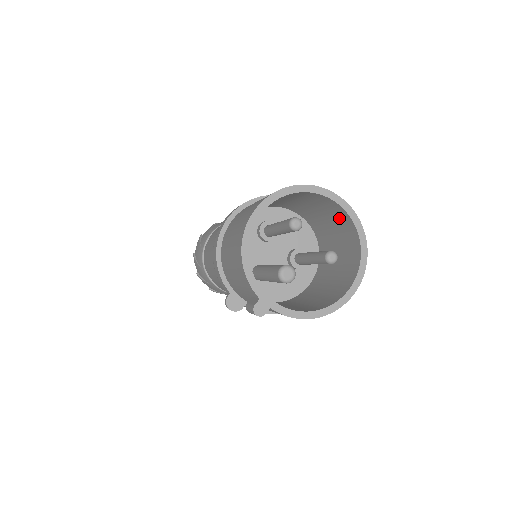
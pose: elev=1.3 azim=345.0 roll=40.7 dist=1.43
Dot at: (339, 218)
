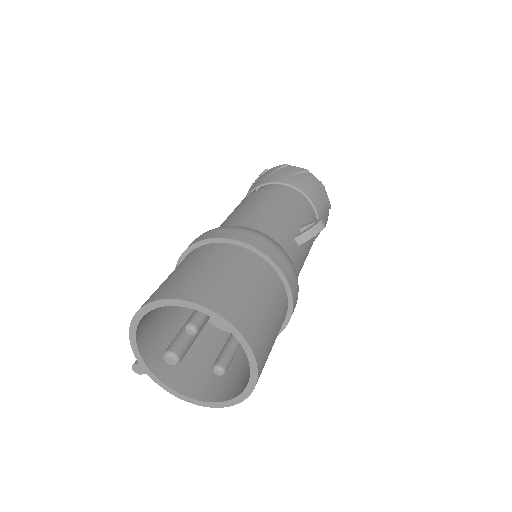
Dot at: occluded
